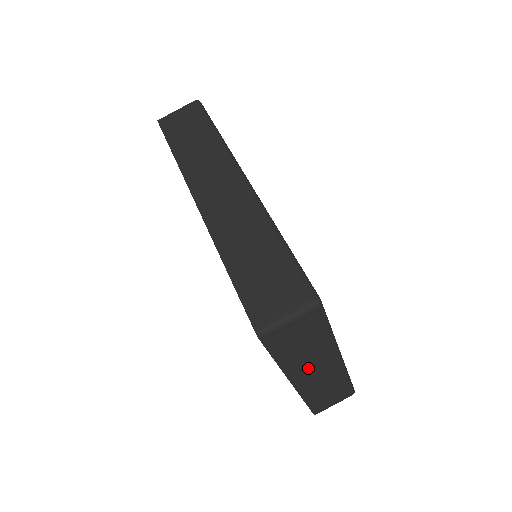
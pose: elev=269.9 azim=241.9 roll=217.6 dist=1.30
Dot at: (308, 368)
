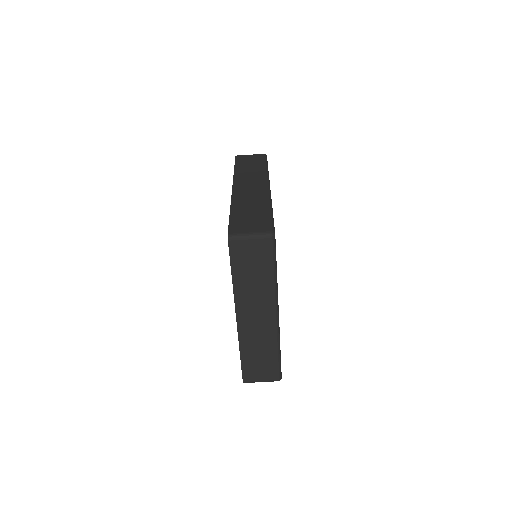
Dot at: (251, 305)
